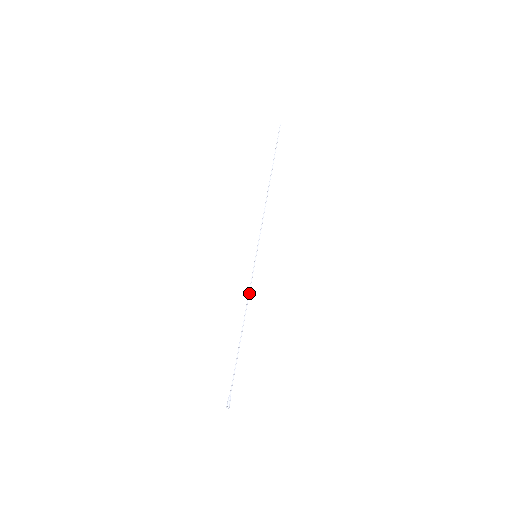
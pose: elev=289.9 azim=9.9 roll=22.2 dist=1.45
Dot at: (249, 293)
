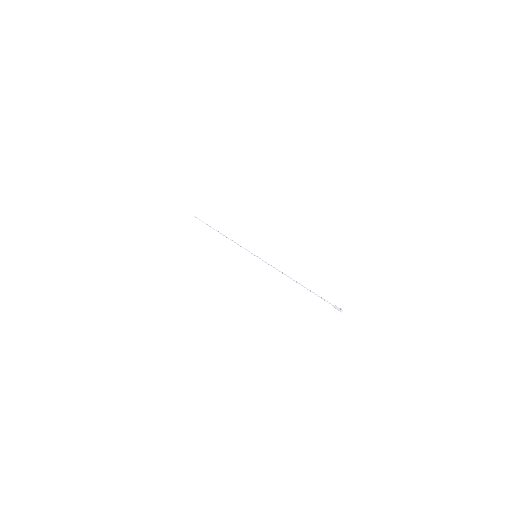
Dot at: (275, 268)
